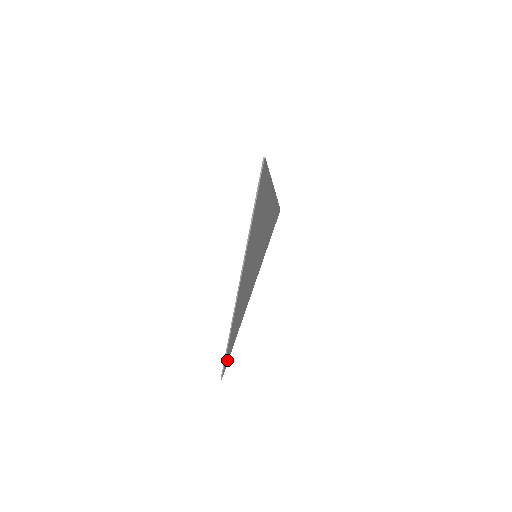
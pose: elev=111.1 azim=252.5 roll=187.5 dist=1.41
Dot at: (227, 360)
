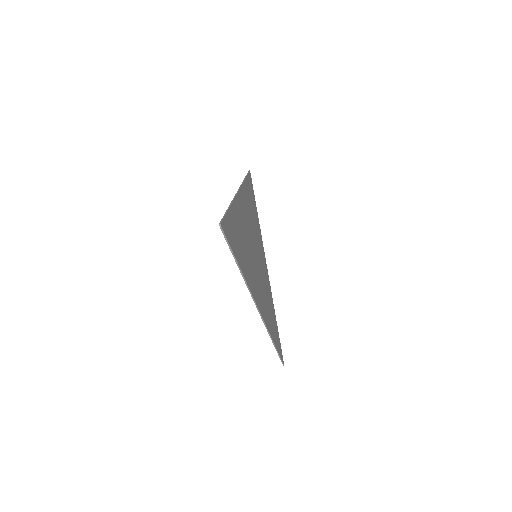
Dot at: (280, 348)
